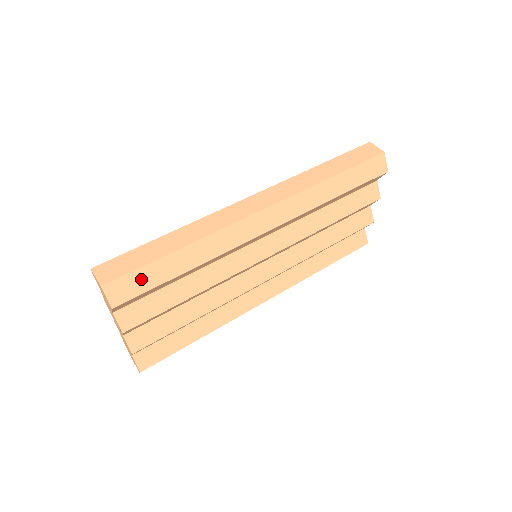
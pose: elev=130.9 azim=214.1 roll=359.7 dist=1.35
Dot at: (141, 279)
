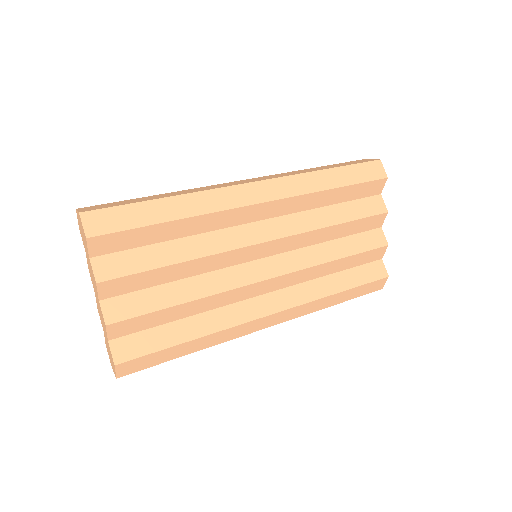
Dot at: (122, 216)
